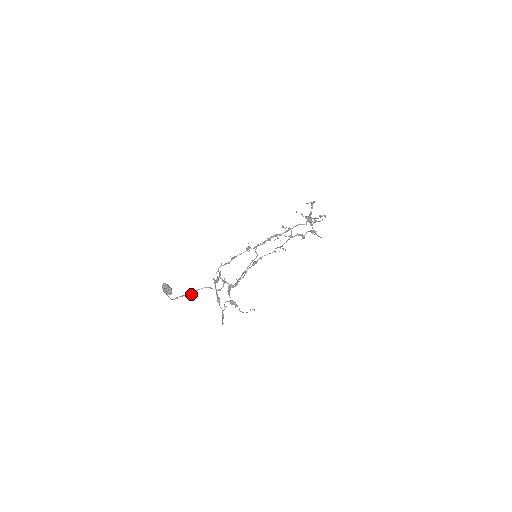
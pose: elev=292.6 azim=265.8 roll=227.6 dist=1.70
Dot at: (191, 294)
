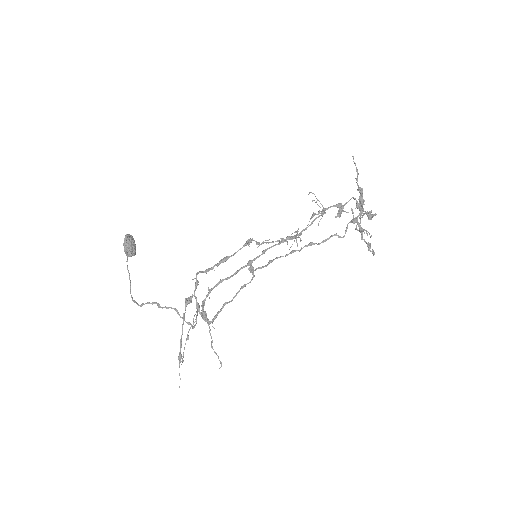
Dot at: (154, 303)
